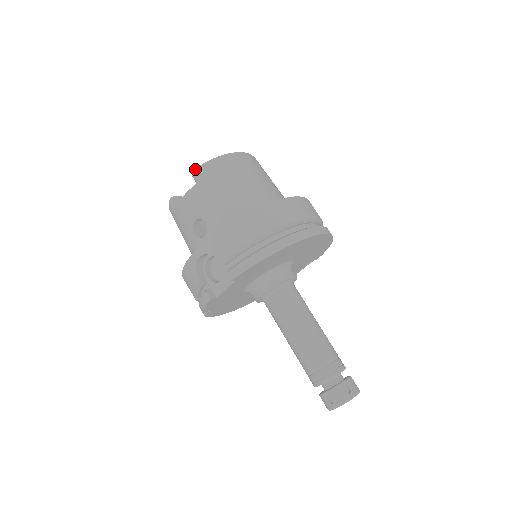
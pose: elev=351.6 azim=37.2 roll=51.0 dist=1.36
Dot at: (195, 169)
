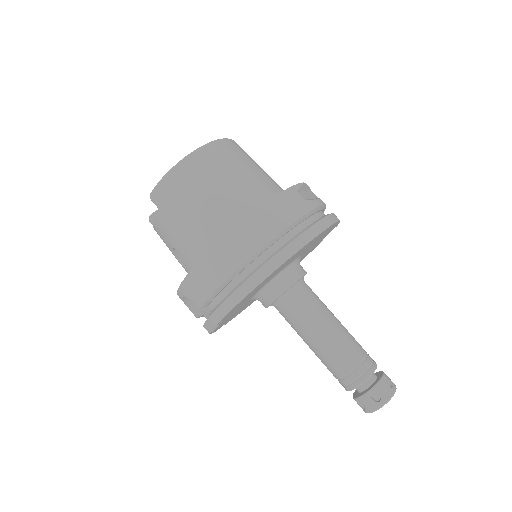
Dot at: (150, 194)
